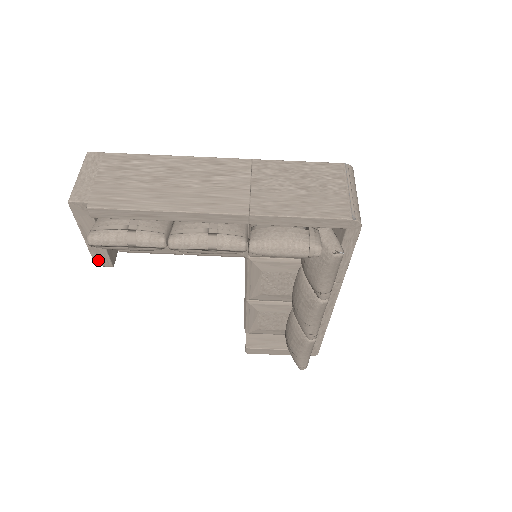
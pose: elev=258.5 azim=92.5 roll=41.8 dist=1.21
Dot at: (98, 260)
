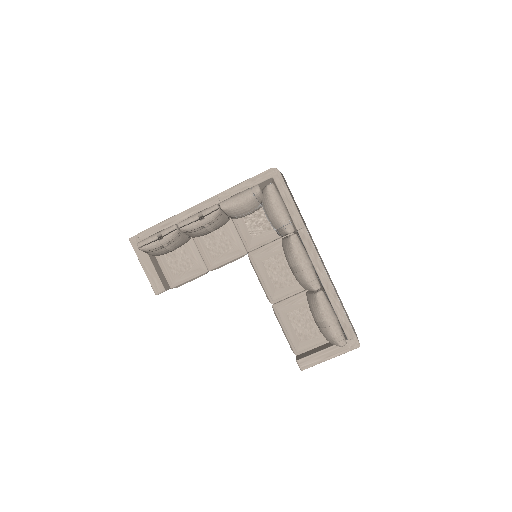
Dot at: (155, 287)
